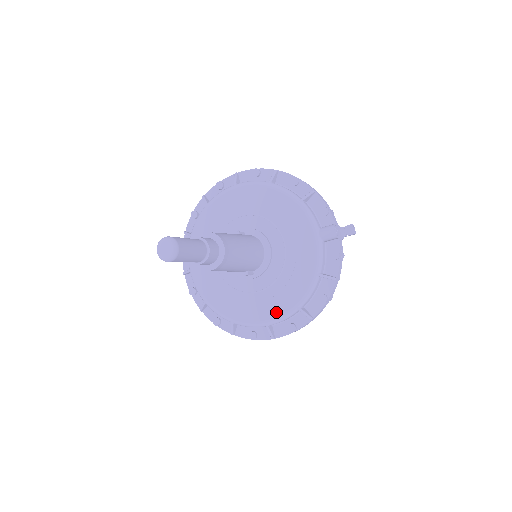
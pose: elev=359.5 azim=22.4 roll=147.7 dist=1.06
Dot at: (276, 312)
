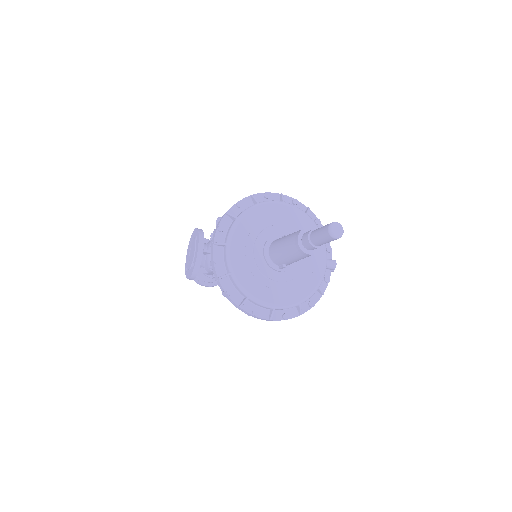
Dot at: (286, 301)
